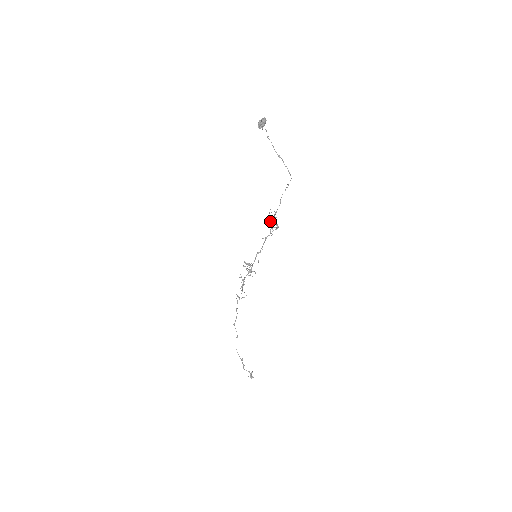
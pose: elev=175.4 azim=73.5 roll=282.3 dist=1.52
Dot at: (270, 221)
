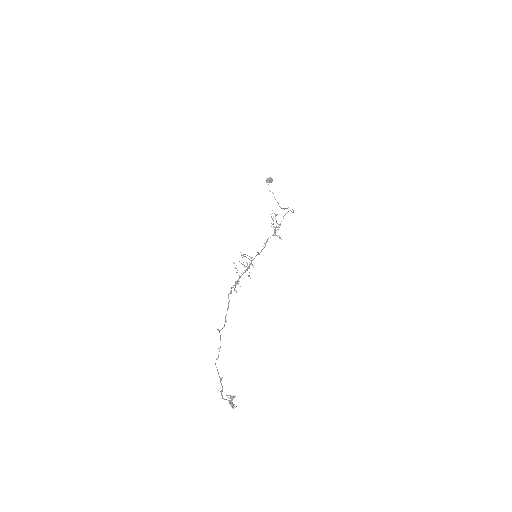
Dot at: occluded
